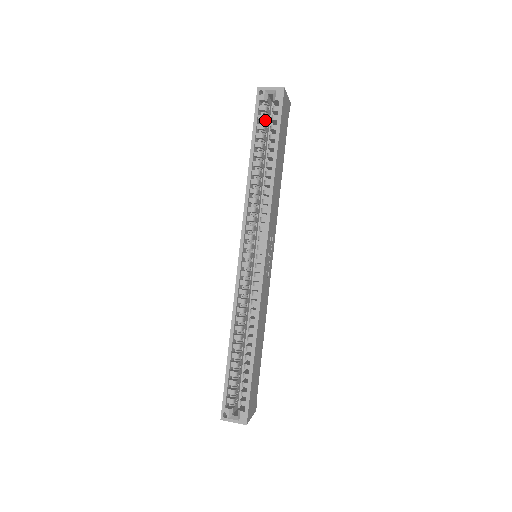
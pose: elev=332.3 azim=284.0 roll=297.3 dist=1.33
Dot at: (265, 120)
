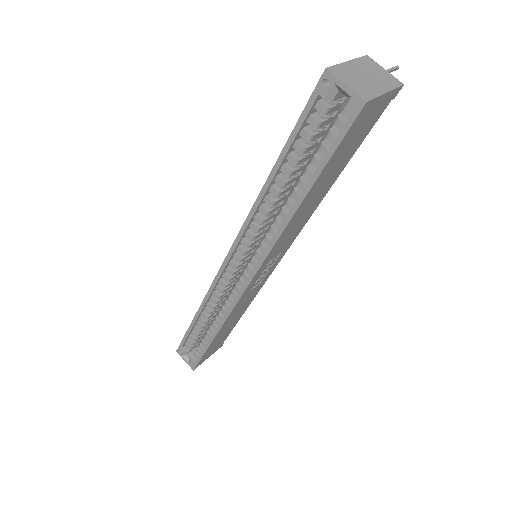
Dot at: (318, 127)
